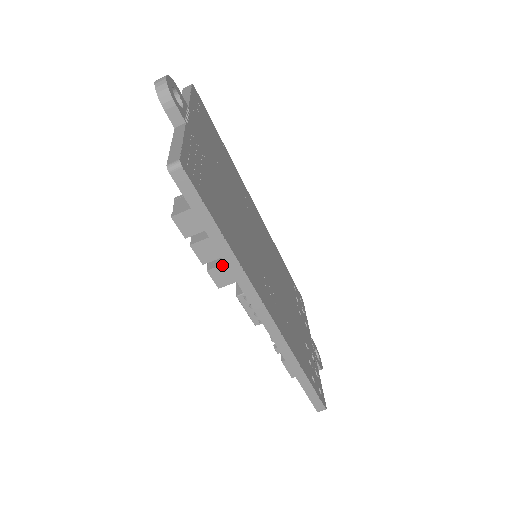
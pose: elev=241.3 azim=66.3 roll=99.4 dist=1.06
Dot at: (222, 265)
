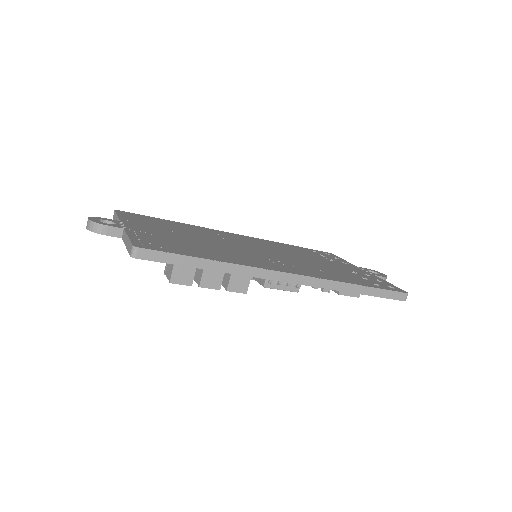
Dot at: (230, 278)
